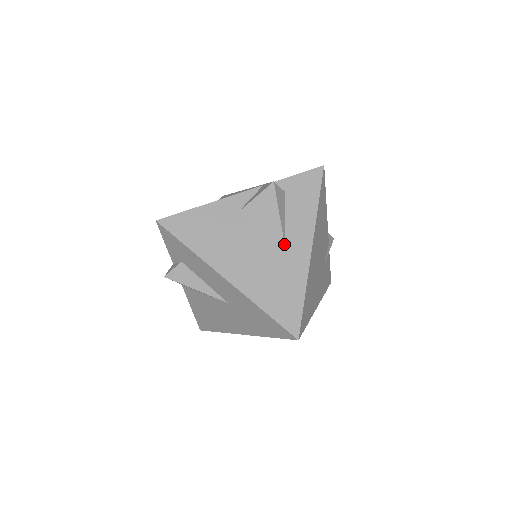
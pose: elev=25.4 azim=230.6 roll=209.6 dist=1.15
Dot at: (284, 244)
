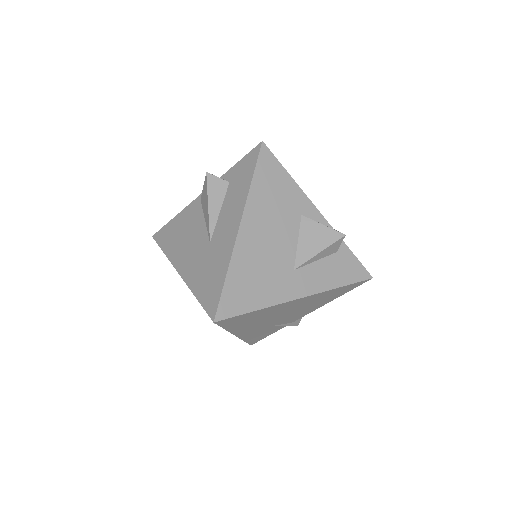
Dot at: (294, 270)
